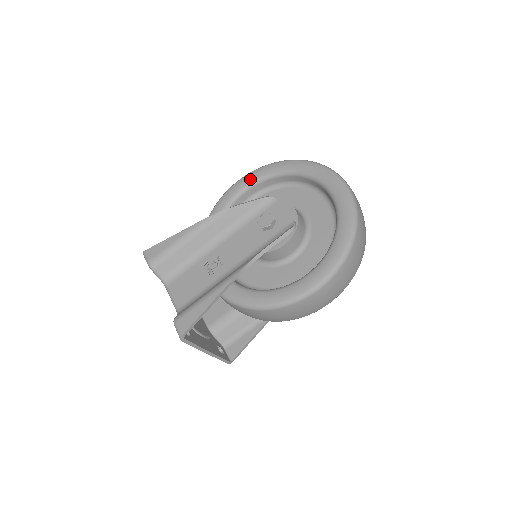
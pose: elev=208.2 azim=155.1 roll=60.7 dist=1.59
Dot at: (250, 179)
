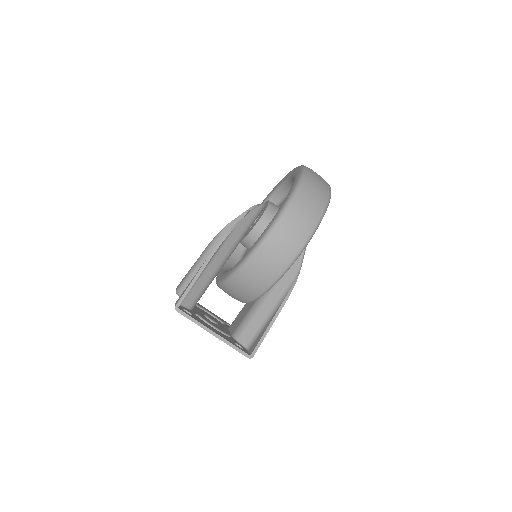
Dot at: occluded
